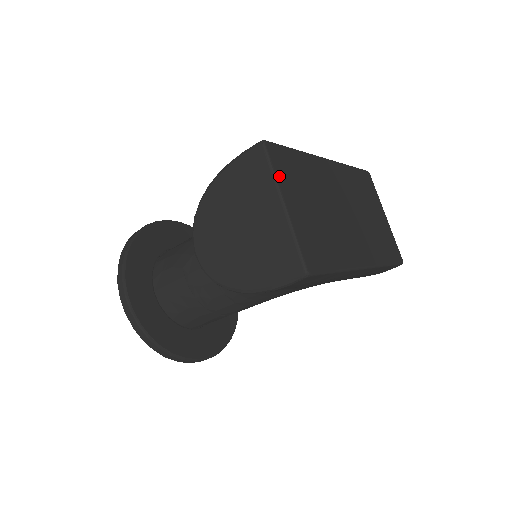
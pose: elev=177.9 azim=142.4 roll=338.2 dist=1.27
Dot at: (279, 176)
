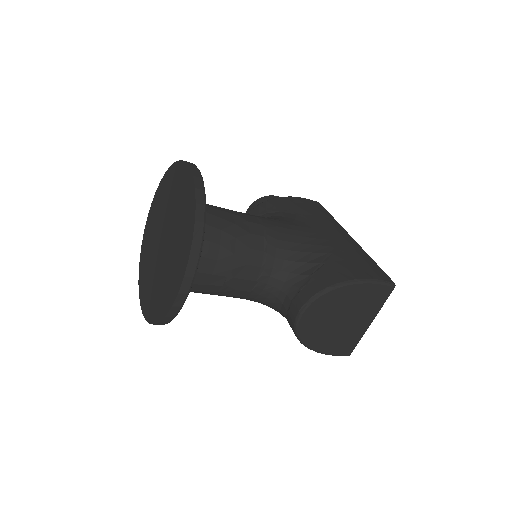
Dot at: occluded
